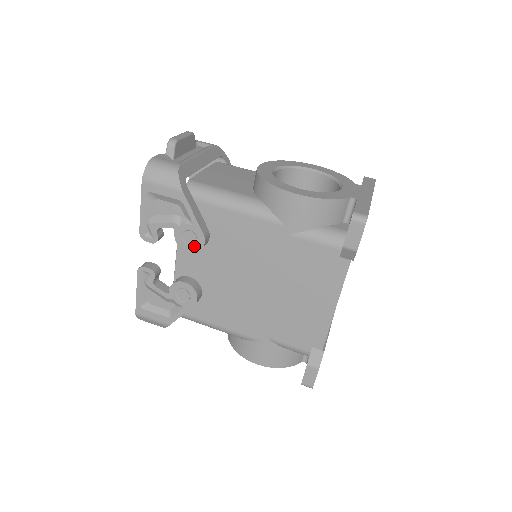
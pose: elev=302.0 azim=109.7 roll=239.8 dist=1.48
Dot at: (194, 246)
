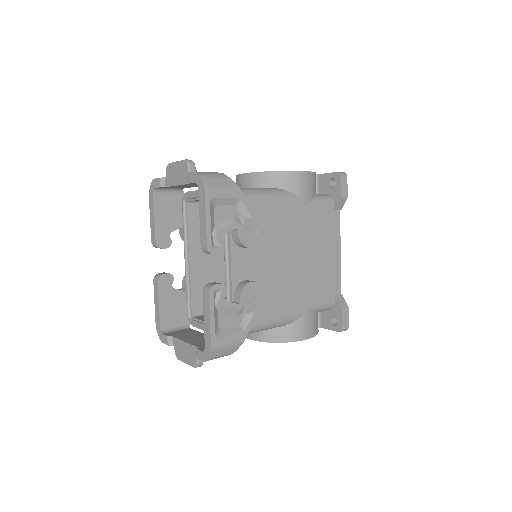
Dot at: (255, 239)
